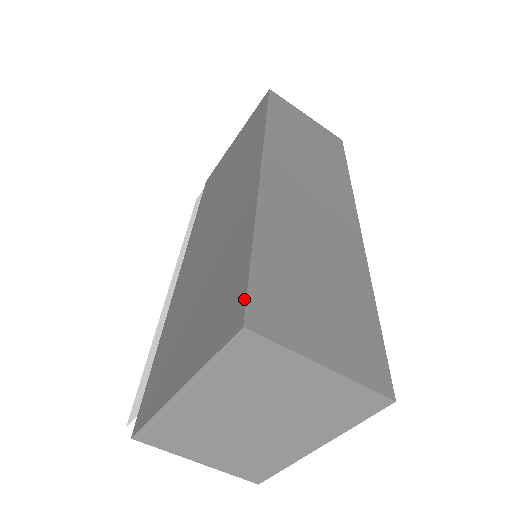
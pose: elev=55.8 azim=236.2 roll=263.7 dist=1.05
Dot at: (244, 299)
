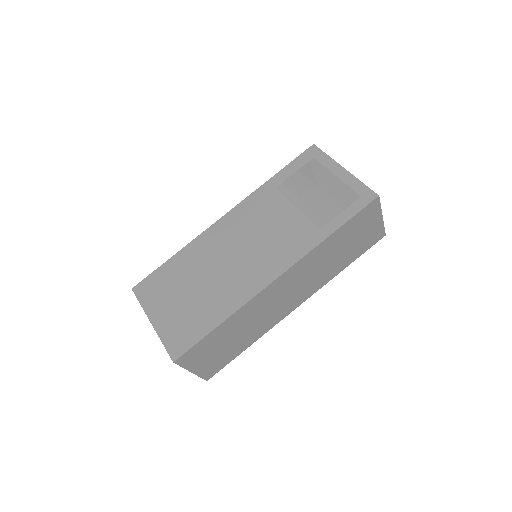
Dot at: (185, 351)
